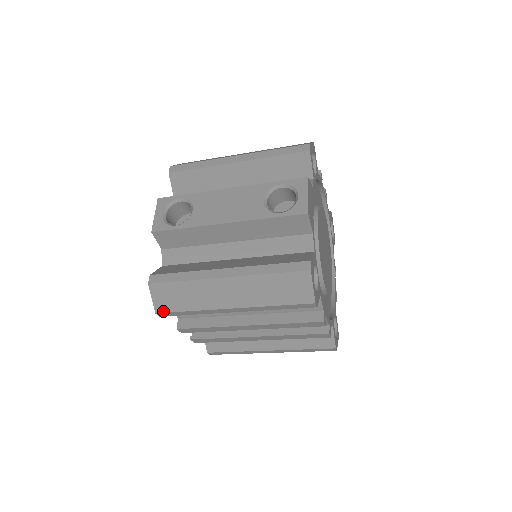
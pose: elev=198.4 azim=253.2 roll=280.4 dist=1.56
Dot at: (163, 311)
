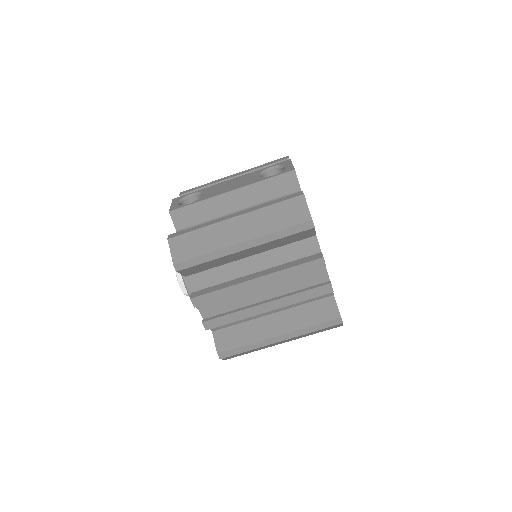
Dot at: (180, 261)
